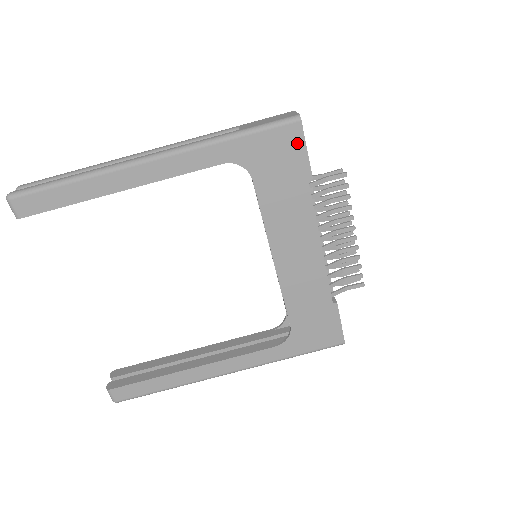
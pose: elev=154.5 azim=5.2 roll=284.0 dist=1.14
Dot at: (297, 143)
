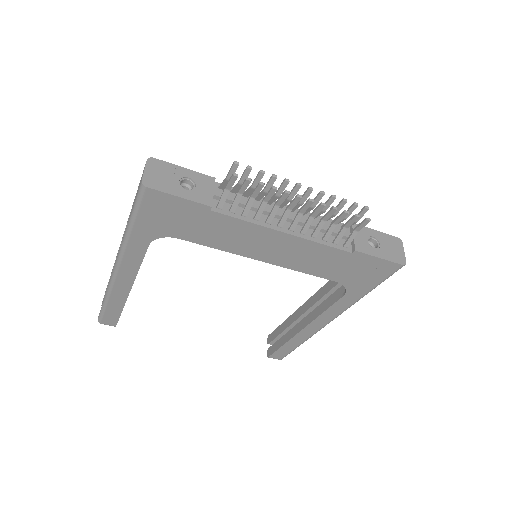
Dot at: (167, 200)
